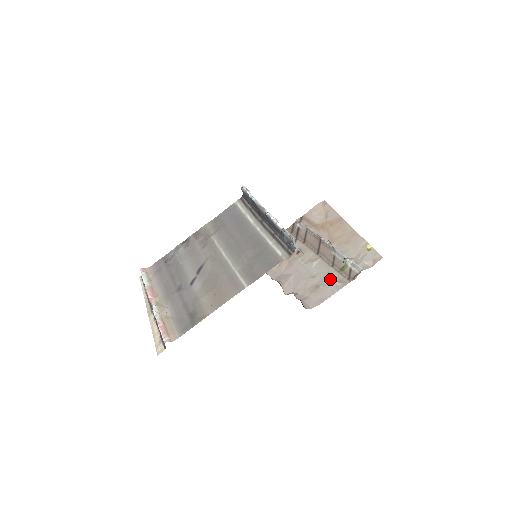
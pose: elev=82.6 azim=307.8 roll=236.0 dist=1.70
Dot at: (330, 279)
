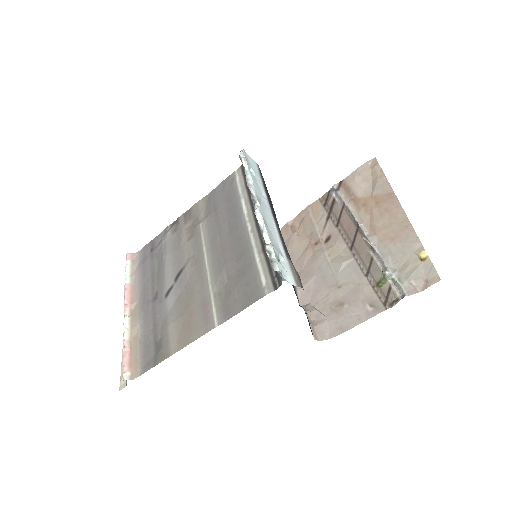
Dot at: (359, 297)
